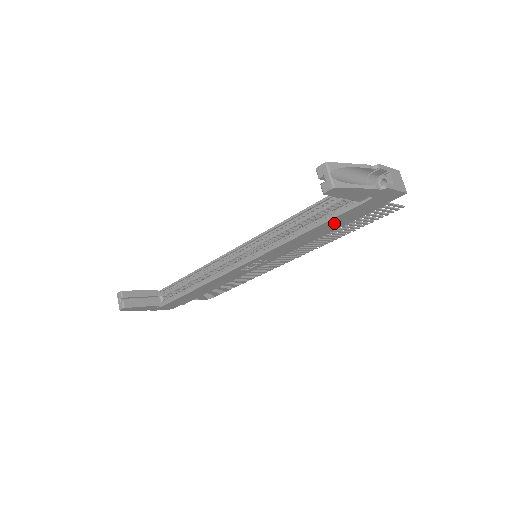
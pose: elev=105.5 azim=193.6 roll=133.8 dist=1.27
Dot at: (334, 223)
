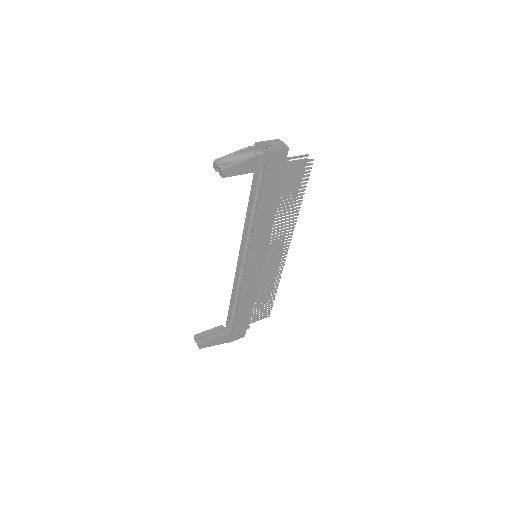
Dot at: (268, 197)
